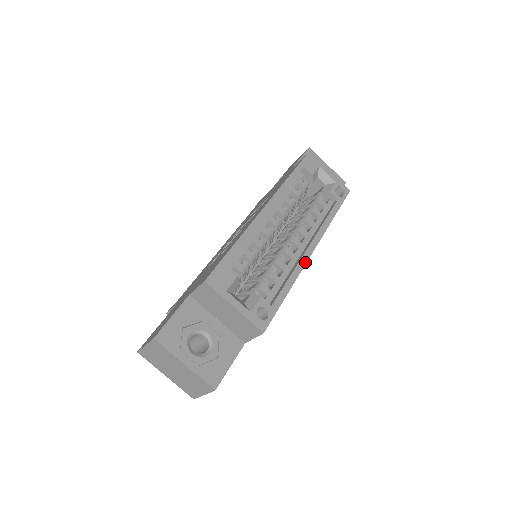
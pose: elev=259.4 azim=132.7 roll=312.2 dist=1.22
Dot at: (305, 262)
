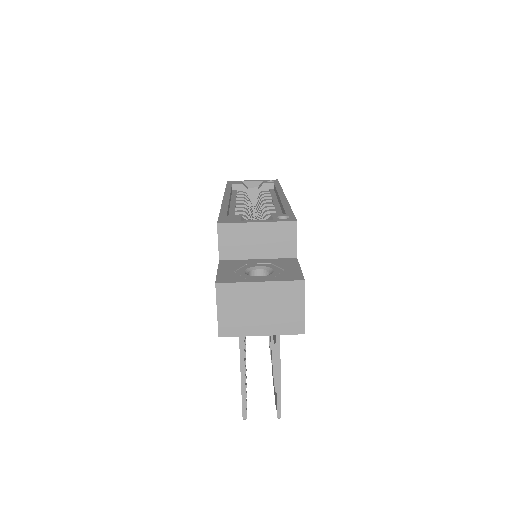
Dot at: (285, 199)
